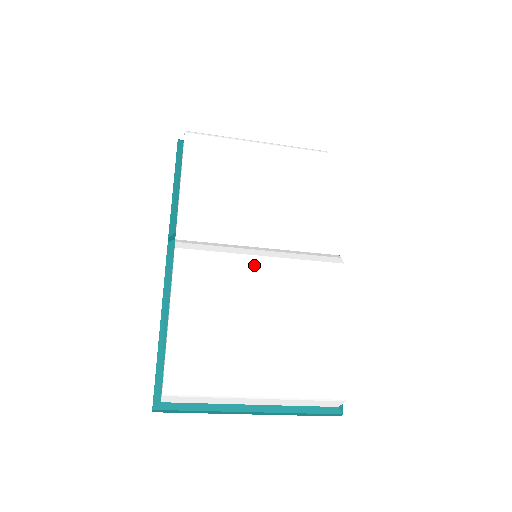
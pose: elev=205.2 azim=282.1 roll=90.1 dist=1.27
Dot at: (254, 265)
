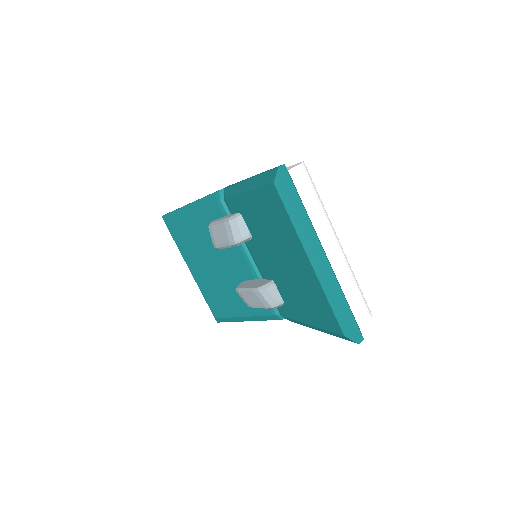
Dot at: occluded
